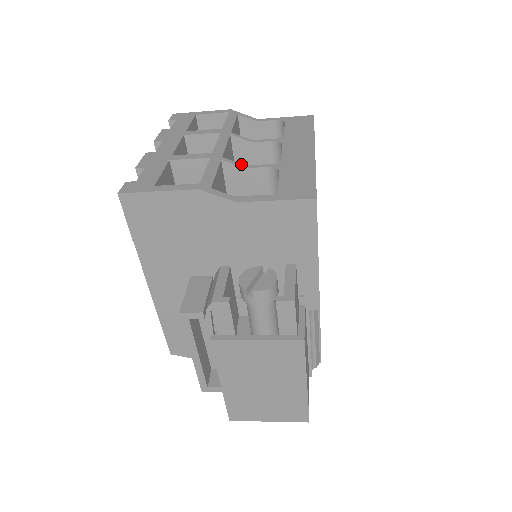
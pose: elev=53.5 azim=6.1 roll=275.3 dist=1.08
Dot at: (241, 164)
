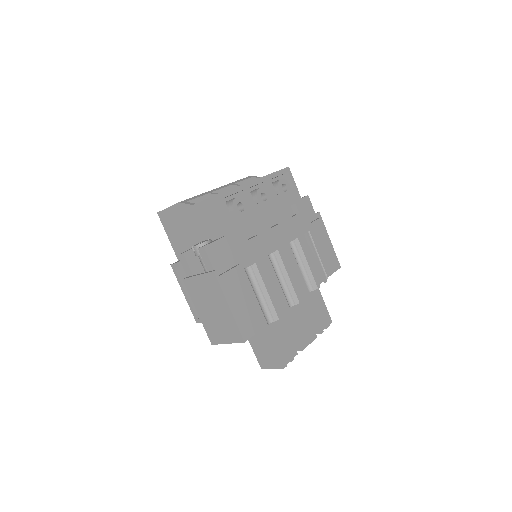
Dot at: occluded
